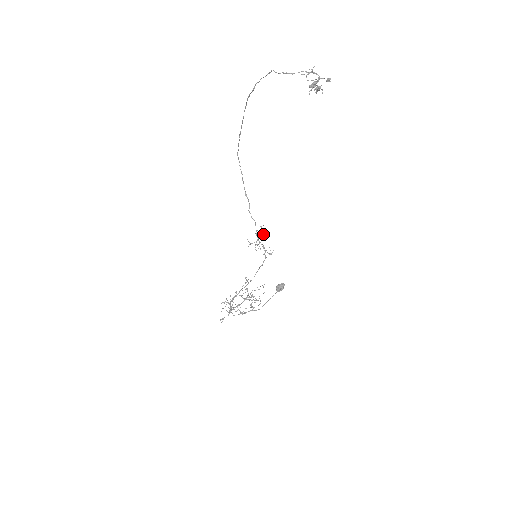
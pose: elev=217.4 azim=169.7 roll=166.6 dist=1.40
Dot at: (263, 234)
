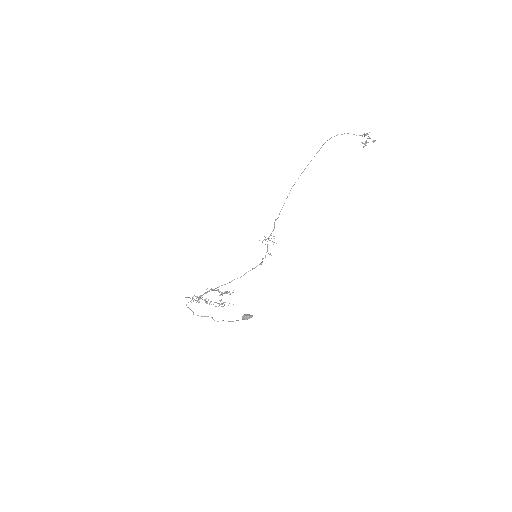
Dot at: (273, 242)
